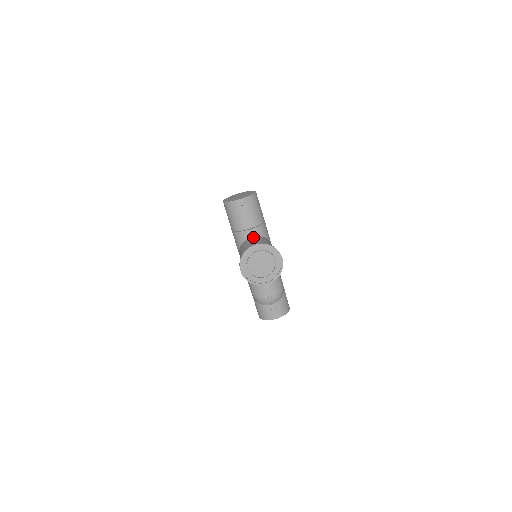
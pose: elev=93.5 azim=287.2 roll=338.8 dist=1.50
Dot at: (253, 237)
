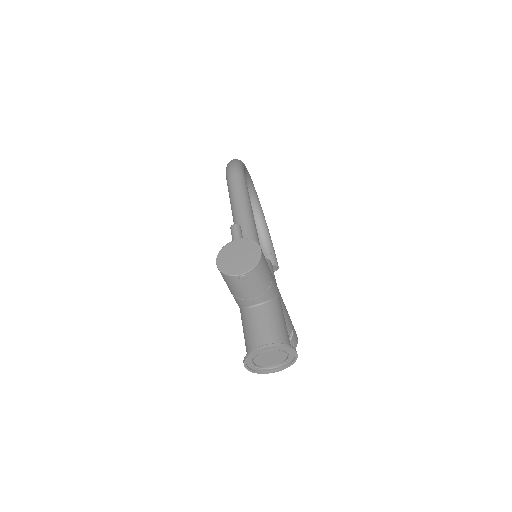
Dot at: (258, 306)
